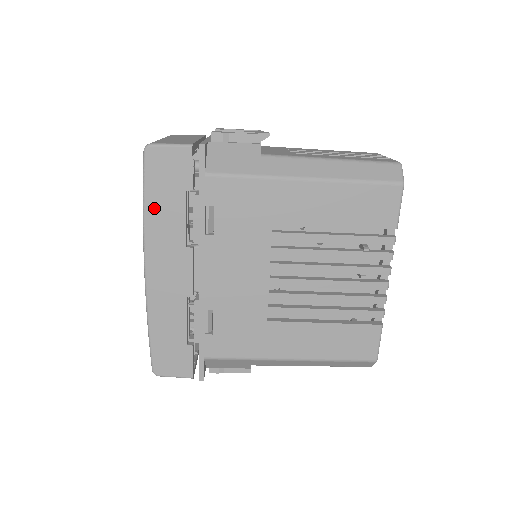
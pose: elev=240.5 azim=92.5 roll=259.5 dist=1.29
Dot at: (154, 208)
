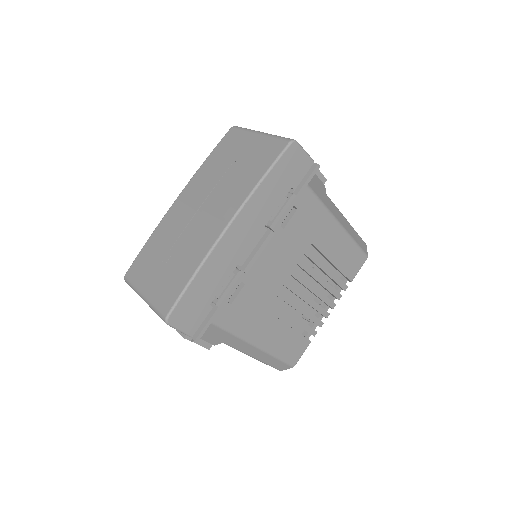
Dot at: (268, 185)
